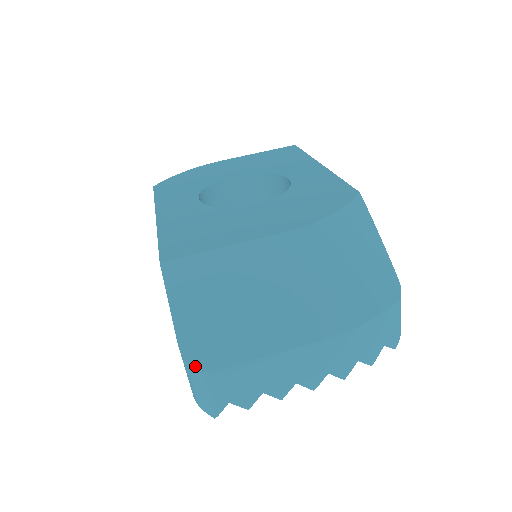
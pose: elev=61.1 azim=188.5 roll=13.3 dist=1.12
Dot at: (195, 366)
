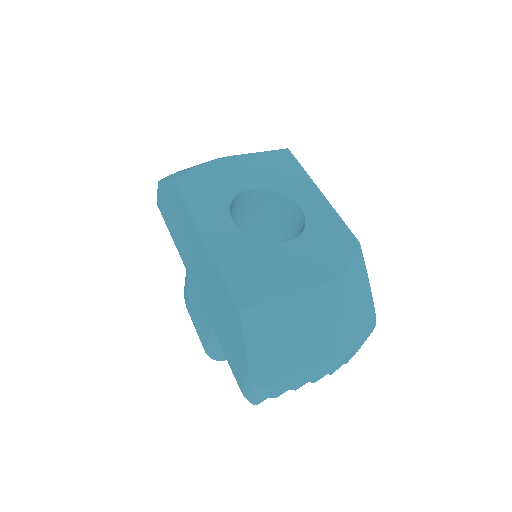
Dot at: (260, 384)
